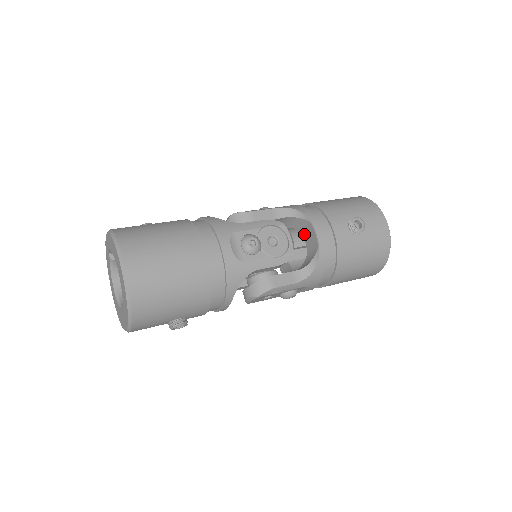
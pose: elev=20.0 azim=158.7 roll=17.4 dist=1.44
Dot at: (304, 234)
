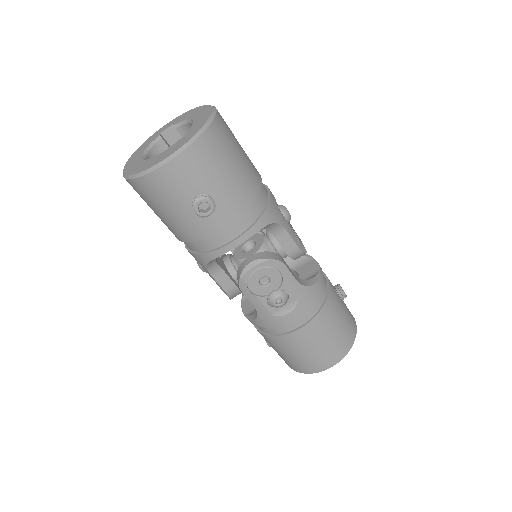
Dot at: (300, 269)
